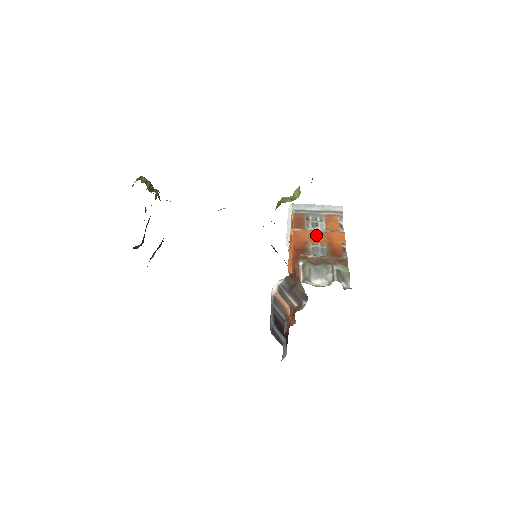
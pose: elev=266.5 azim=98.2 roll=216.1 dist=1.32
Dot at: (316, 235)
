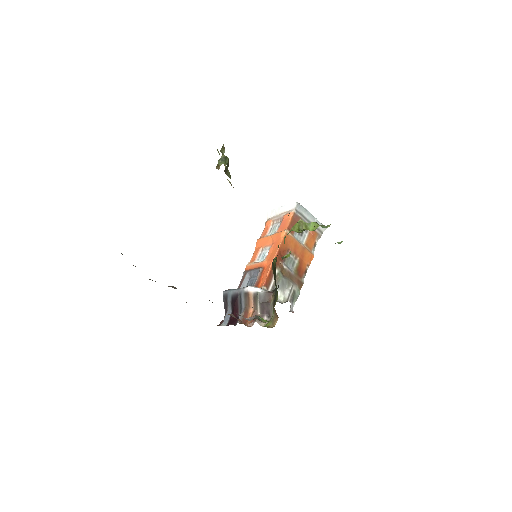
Dot at: (297, 247)
